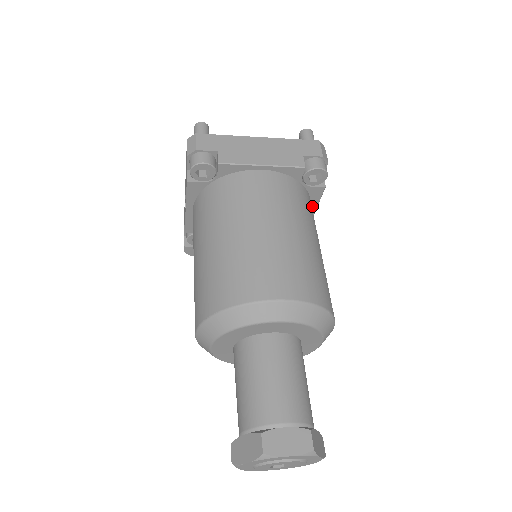
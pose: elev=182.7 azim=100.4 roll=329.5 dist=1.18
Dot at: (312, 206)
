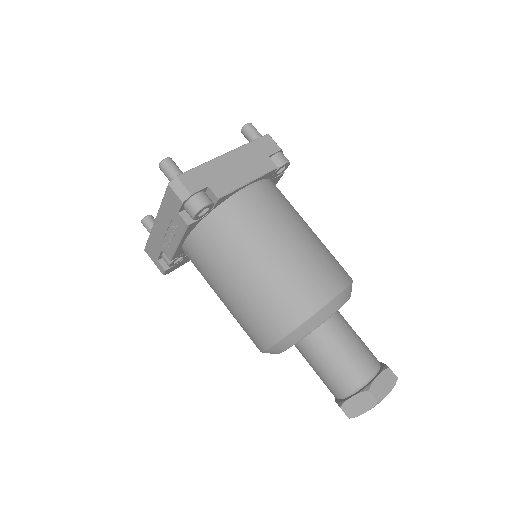
Dot at: occluded
